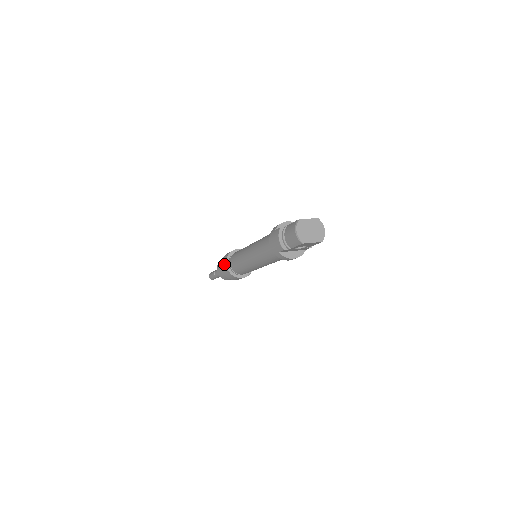
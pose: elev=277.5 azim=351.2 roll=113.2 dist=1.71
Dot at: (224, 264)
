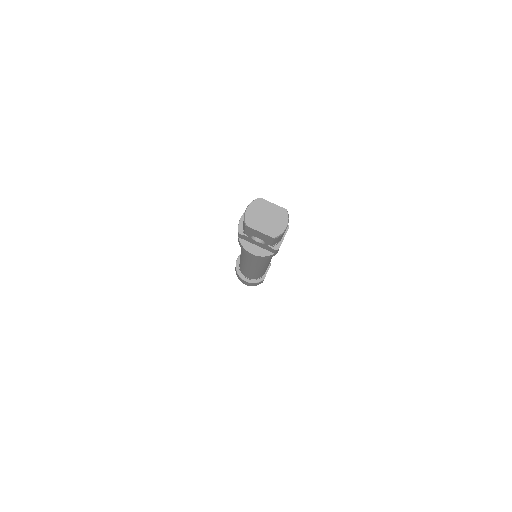
Dot at: occluded
